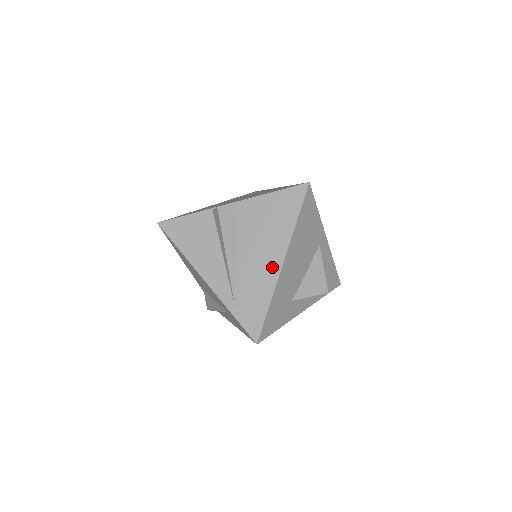
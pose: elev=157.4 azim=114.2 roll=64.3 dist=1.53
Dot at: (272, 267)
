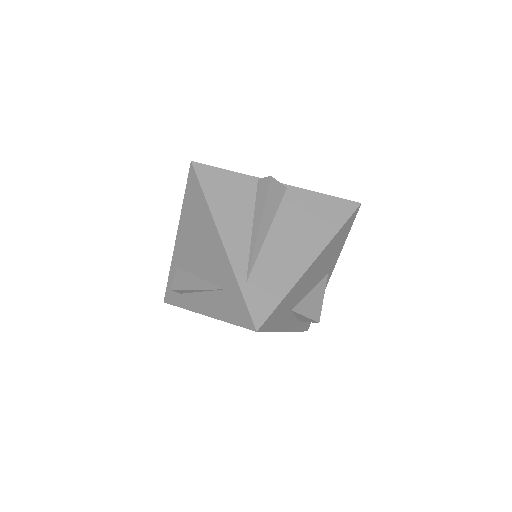
Dot at: (301, 260)
